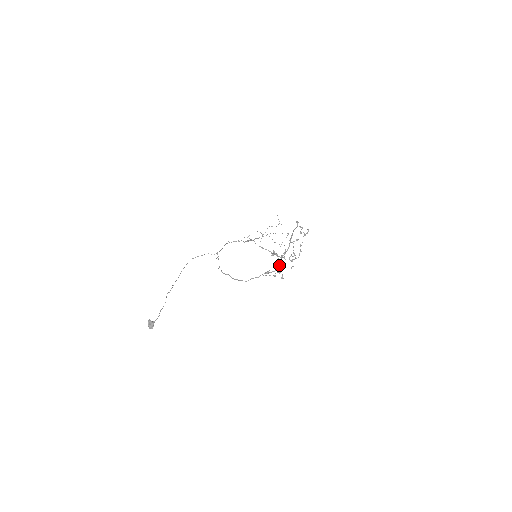
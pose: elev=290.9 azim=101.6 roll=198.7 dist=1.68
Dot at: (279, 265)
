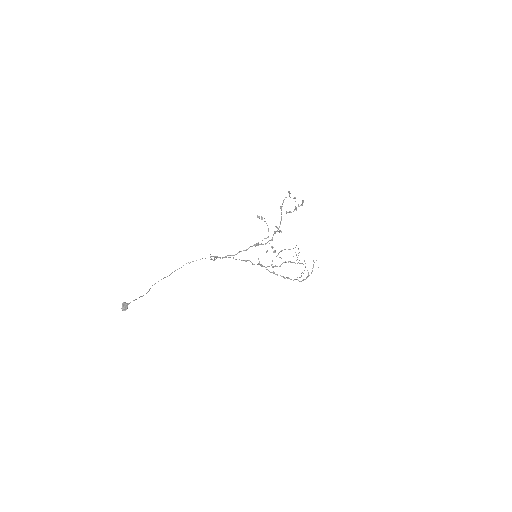
Dot at: (271, 239)
